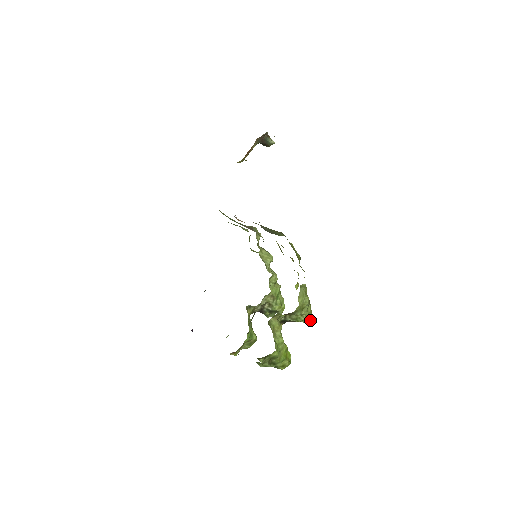
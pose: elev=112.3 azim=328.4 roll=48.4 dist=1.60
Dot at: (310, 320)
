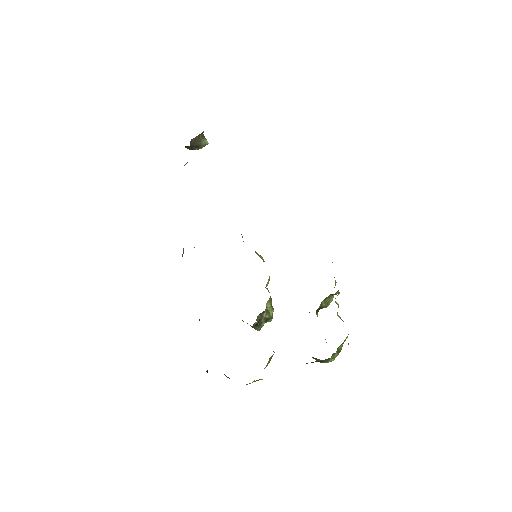
Dot at: occluded
